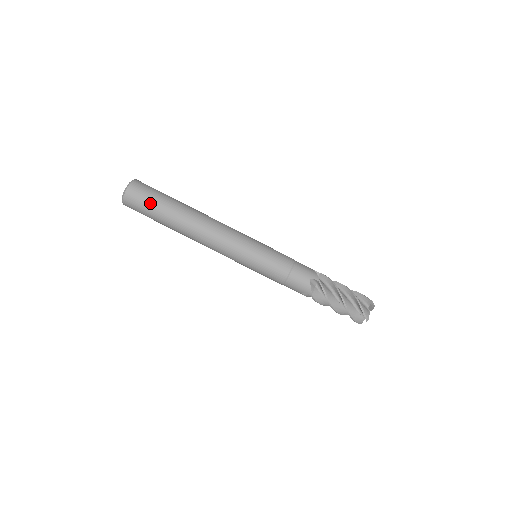
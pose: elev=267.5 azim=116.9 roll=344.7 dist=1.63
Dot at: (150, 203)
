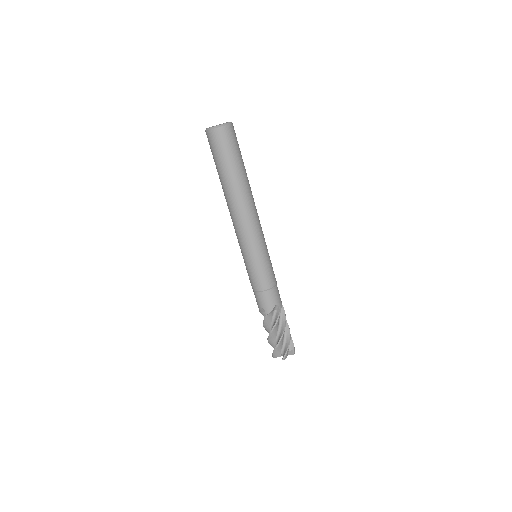
Dot at: (215, 157)
